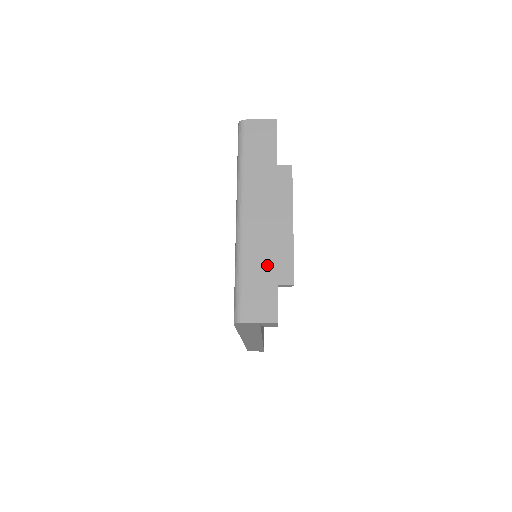
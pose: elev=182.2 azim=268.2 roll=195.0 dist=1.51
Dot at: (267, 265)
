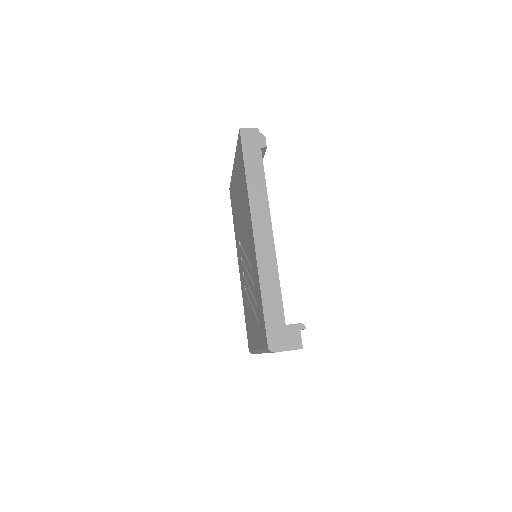
Dot at: occluded
